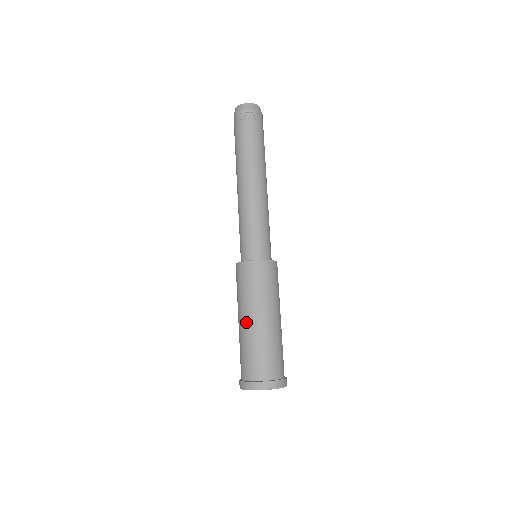
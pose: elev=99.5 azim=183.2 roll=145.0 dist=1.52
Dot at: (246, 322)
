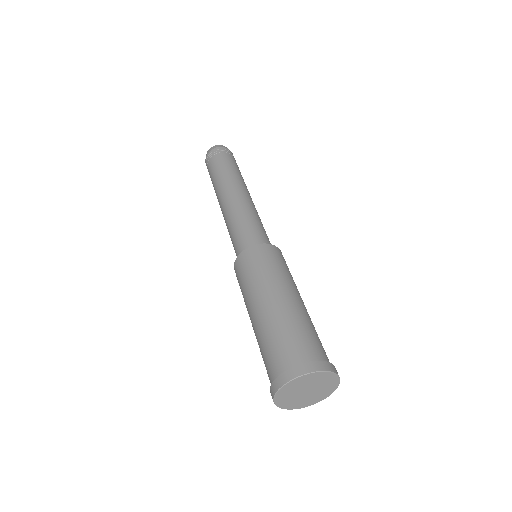
Dot at: (282, 298)
